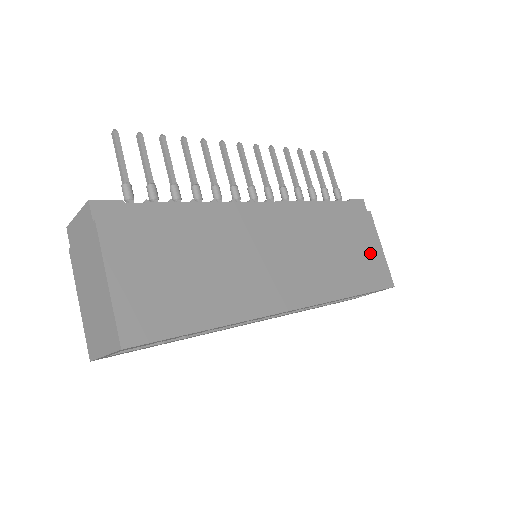
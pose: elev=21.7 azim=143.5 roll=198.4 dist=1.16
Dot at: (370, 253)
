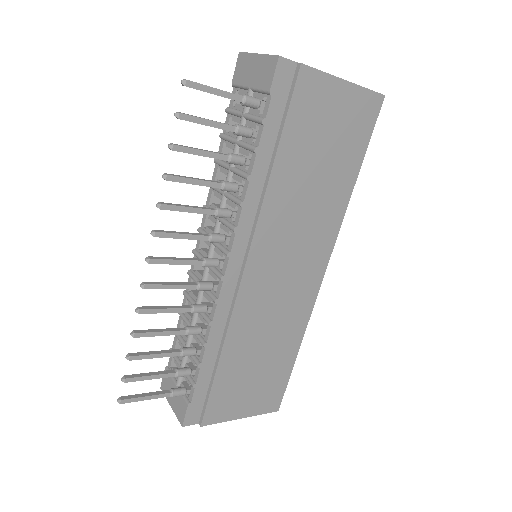
Dot at: (339, 115)
